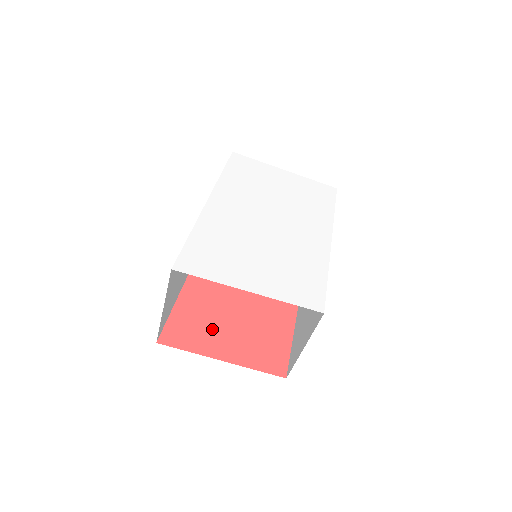
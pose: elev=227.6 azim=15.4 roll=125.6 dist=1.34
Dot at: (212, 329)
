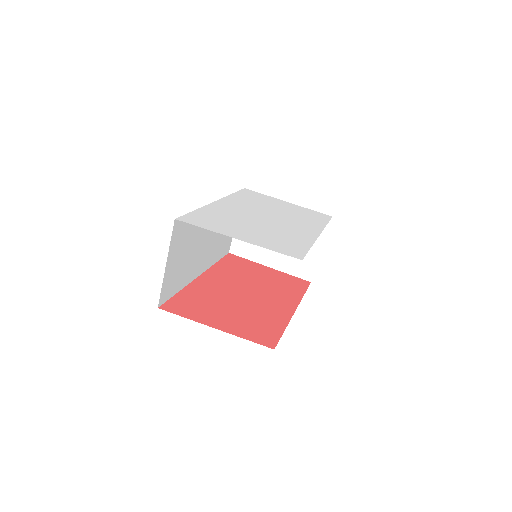
Dot at: (210, 309)
